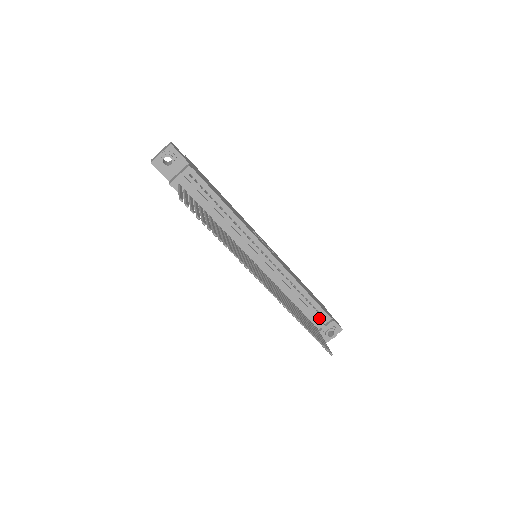
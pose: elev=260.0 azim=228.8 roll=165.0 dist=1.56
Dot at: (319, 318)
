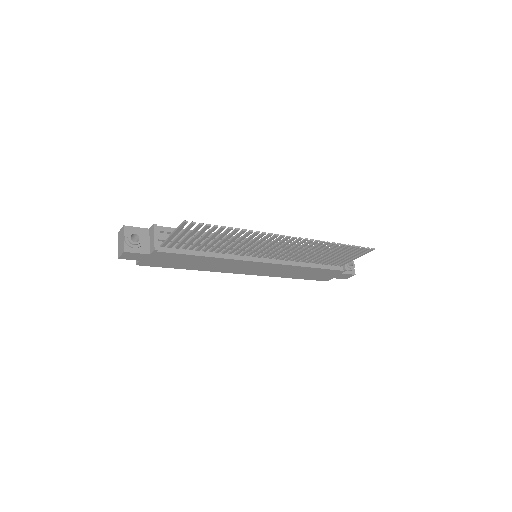
Dot at: occluded
